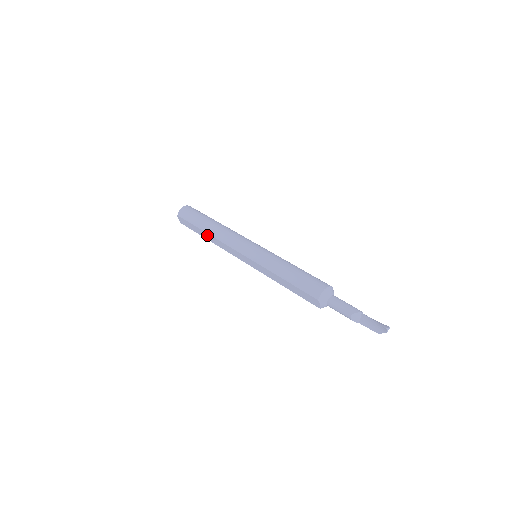
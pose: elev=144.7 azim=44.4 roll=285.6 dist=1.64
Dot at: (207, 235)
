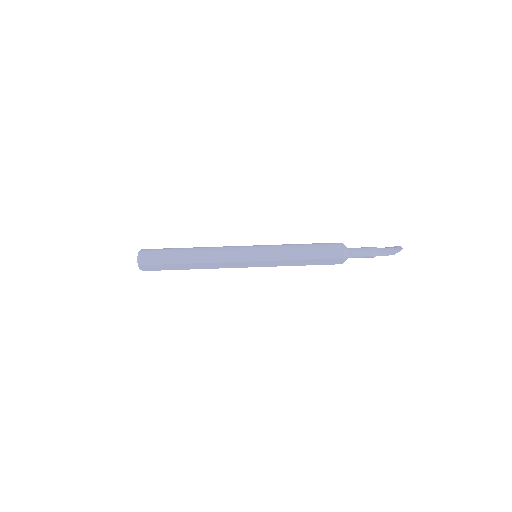
Dot at: (192, 265)
